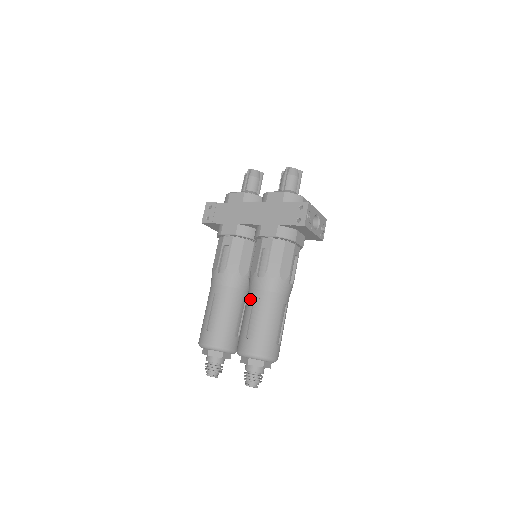
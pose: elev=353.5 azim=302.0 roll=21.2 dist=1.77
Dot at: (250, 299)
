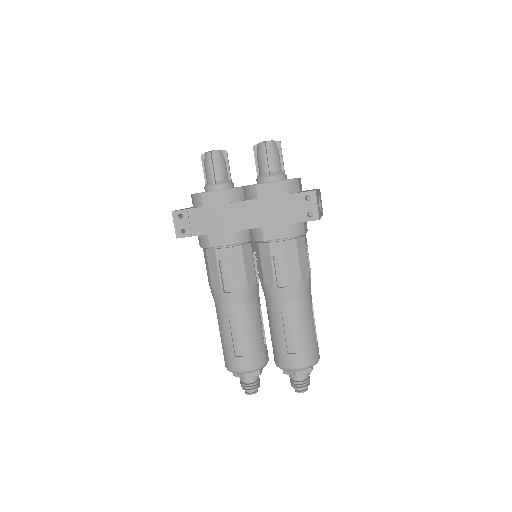
Dot at: (276, 313)
